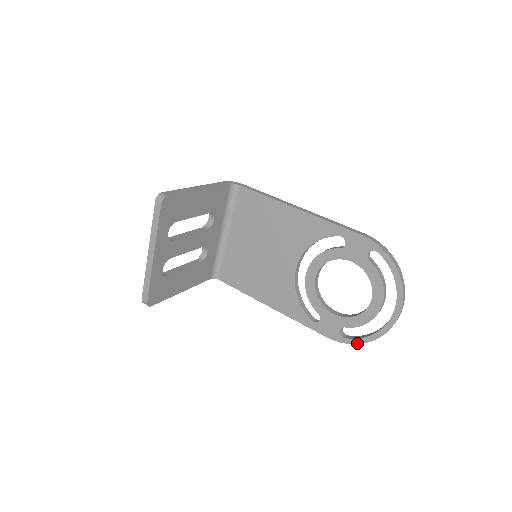
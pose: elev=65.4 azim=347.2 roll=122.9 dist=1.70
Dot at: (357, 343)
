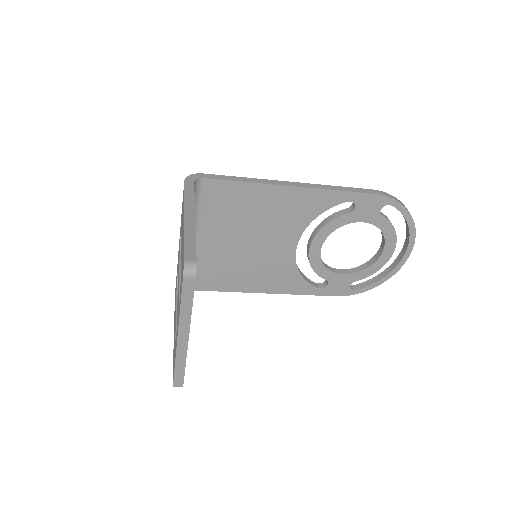
Dot at: occluded
